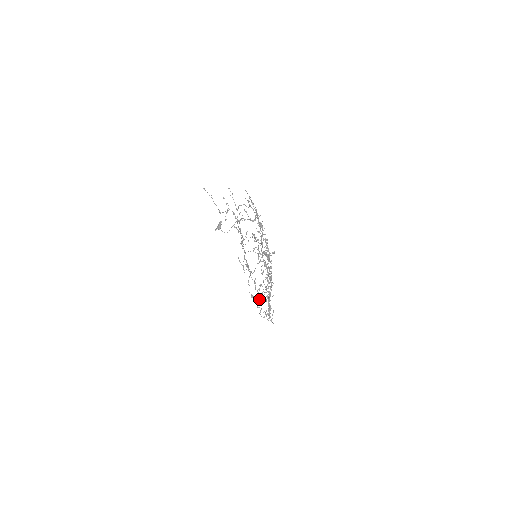
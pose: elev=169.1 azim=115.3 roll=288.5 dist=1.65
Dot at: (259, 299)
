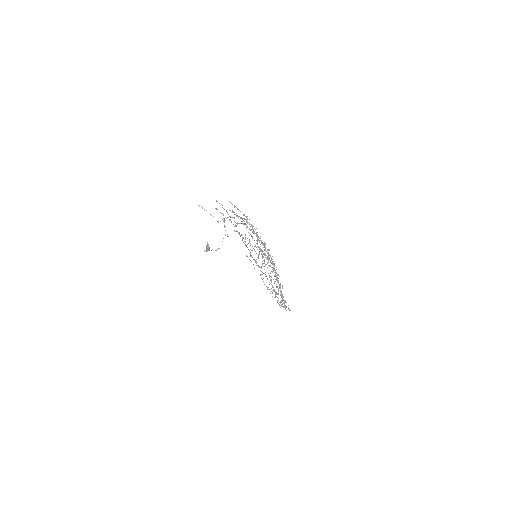
Dot at: occluded
